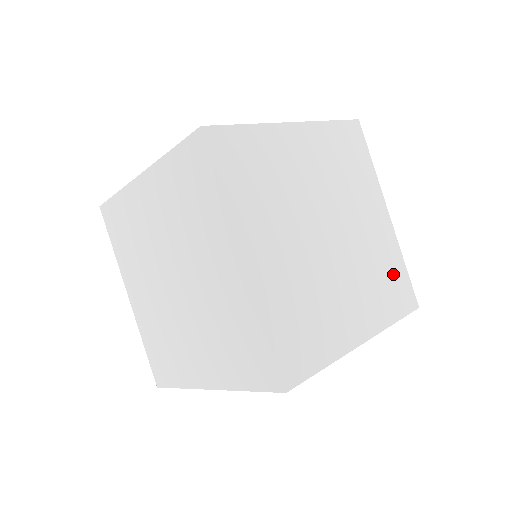
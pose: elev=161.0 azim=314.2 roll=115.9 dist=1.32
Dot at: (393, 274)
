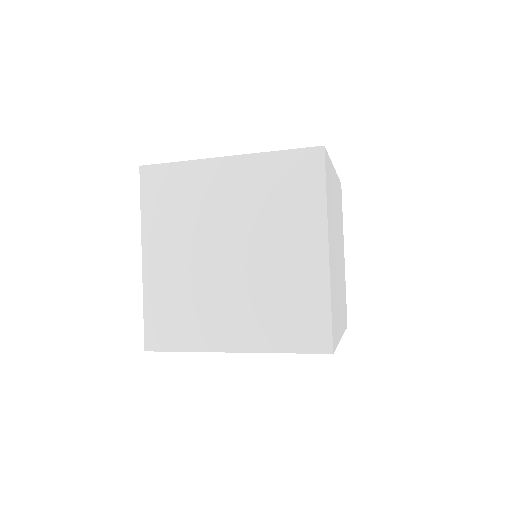
Dot at: occluded
